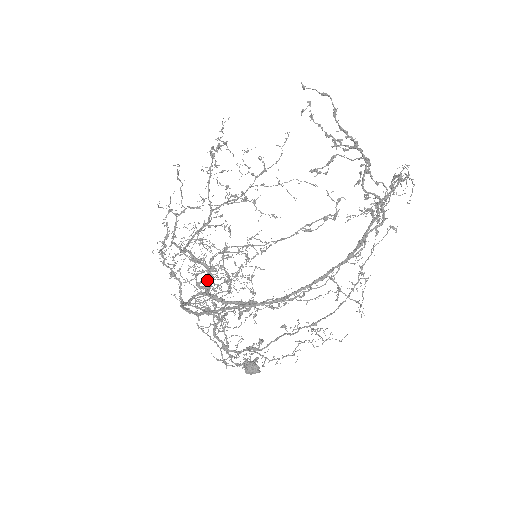
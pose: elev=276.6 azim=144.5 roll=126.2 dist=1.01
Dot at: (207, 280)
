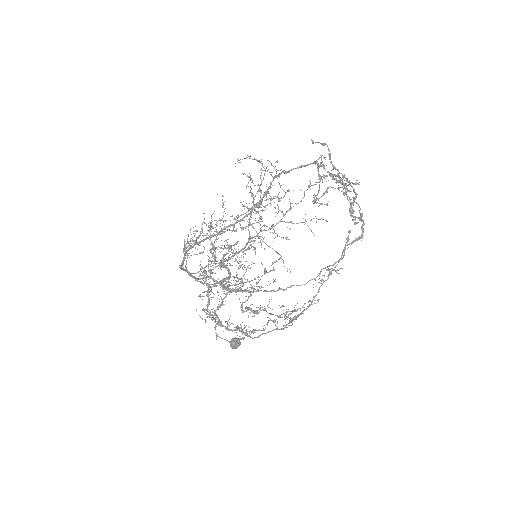
Dot at: (225, 278)
